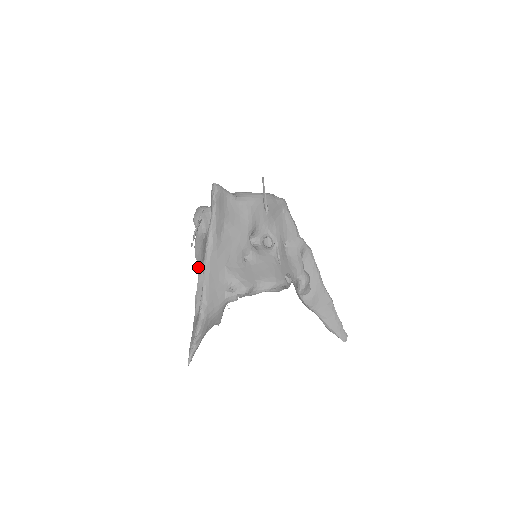
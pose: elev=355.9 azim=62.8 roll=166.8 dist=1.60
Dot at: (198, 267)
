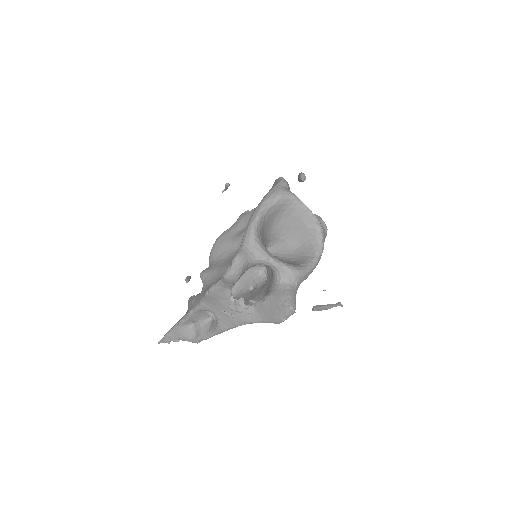
Dot at: (204, 303)
